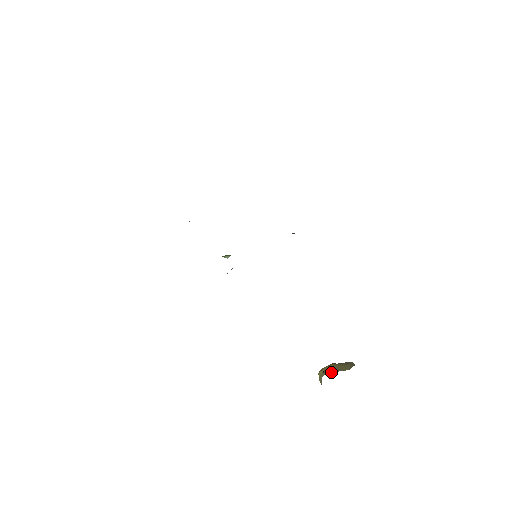
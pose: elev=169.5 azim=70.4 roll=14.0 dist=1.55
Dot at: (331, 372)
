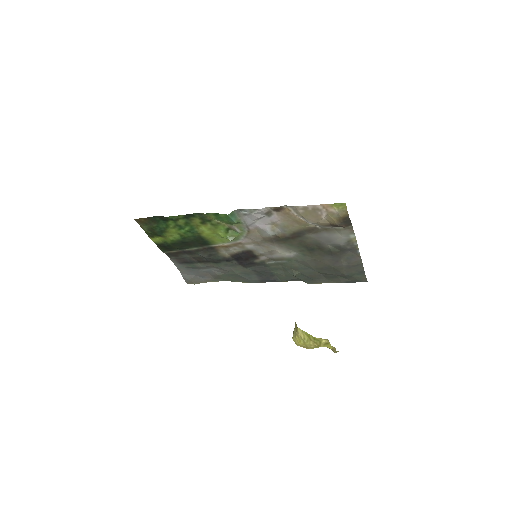
Dot at: occluded
